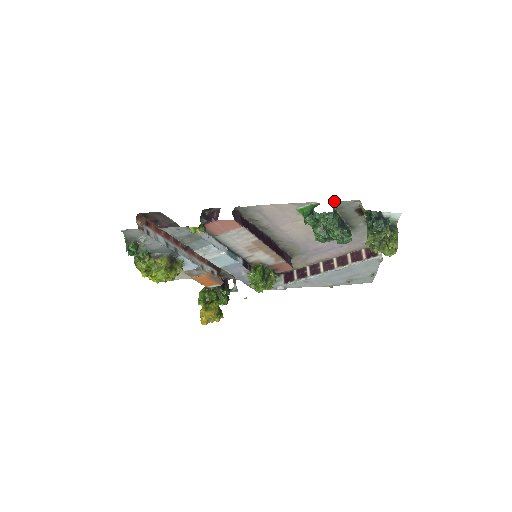
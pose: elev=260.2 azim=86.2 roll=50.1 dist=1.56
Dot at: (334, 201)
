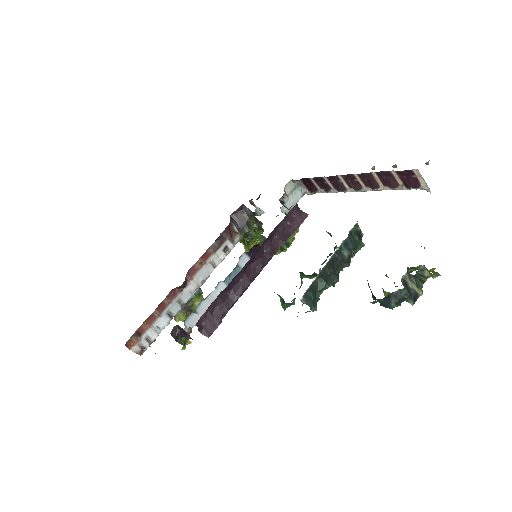
Dot at: (304, 299)
